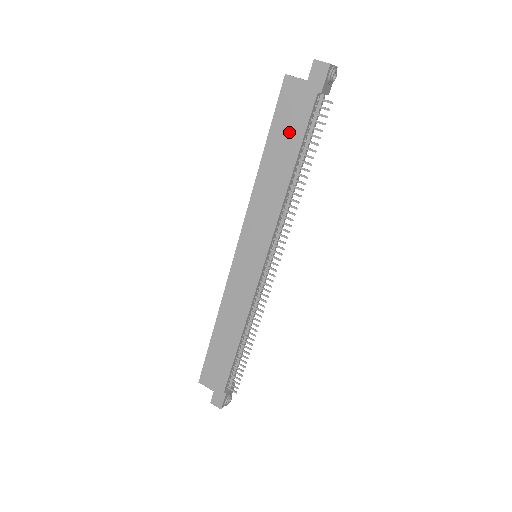
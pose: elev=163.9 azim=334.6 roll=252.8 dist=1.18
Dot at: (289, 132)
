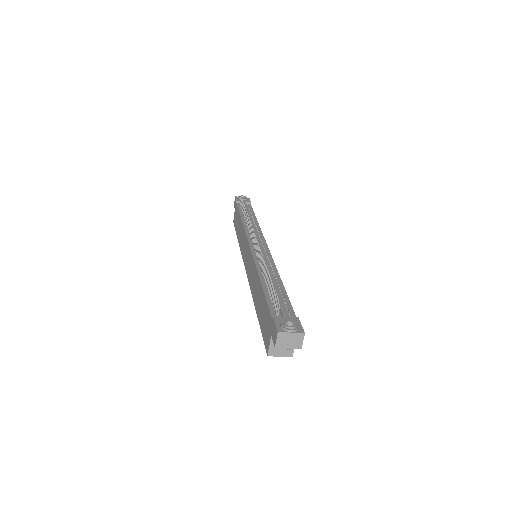
Dot at: (237, 220)
